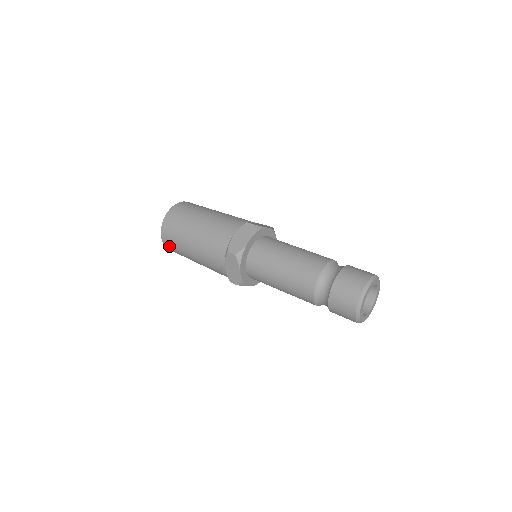
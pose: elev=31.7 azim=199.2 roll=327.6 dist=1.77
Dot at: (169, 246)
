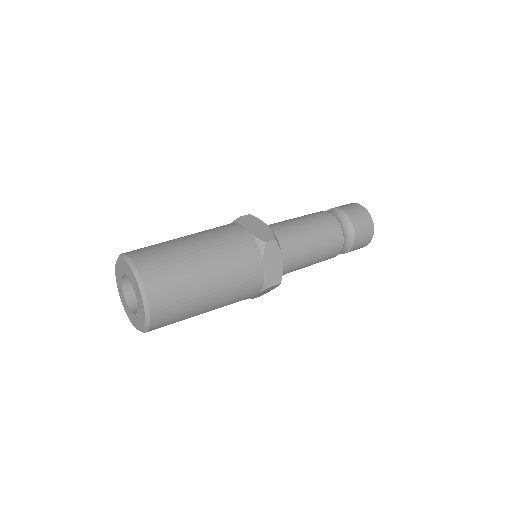
Dot at: occluded
